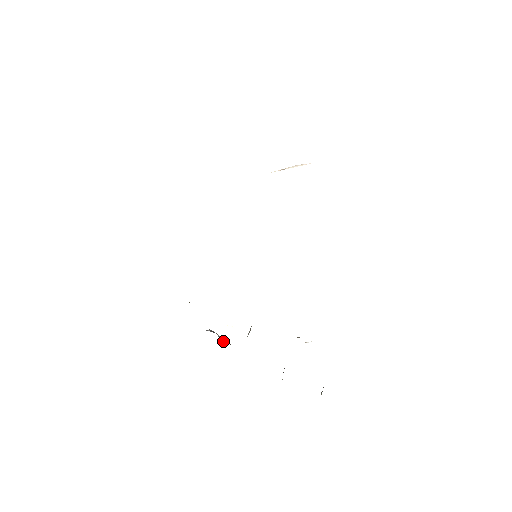
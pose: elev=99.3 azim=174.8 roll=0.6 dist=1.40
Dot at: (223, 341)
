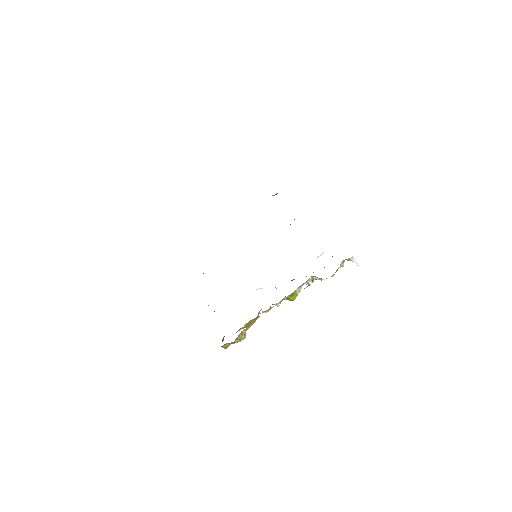
Dot at: occluded
